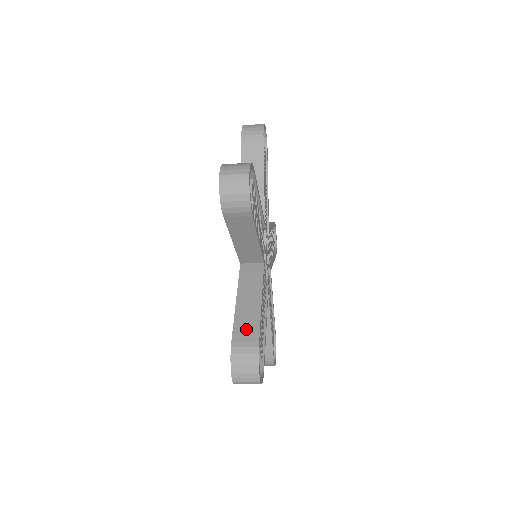
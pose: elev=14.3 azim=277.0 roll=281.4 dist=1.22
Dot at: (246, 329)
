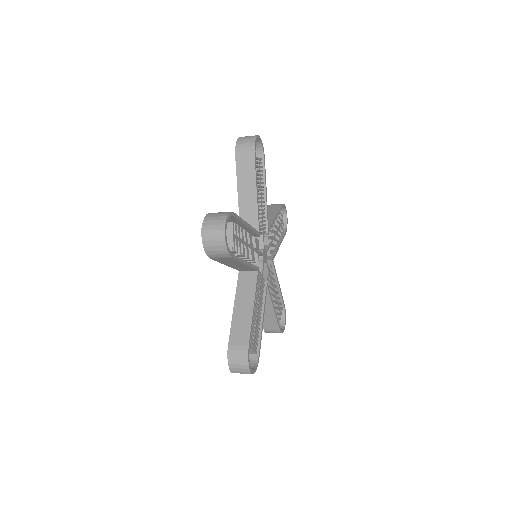
Dot at: (240, 334)
